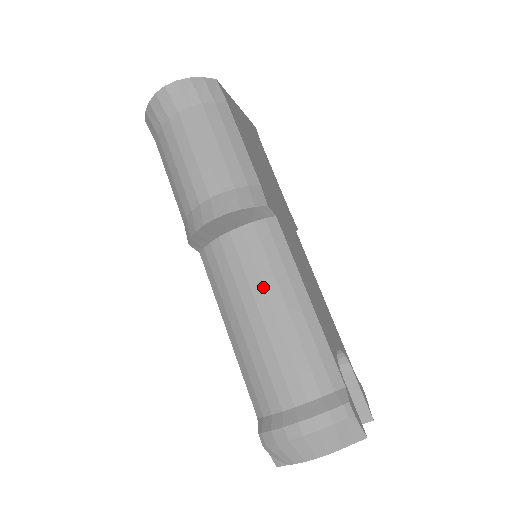
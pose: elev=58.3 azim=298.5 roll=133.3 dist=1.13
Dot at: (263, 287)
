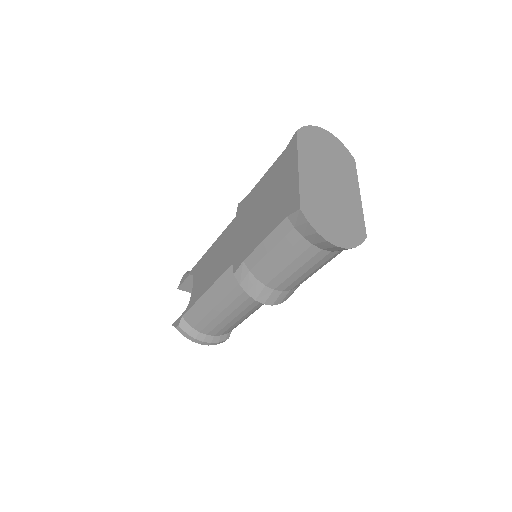
Dot at: (246, 308)
